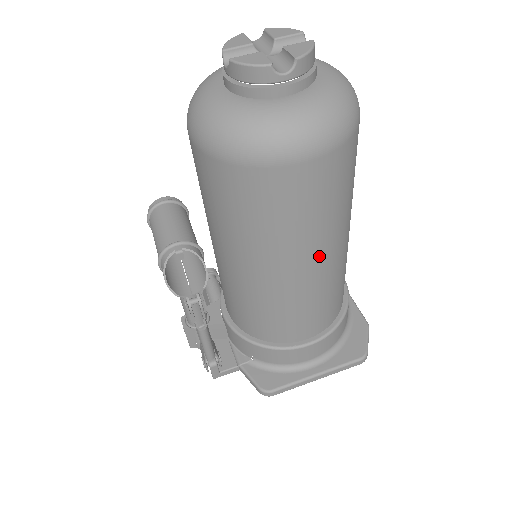
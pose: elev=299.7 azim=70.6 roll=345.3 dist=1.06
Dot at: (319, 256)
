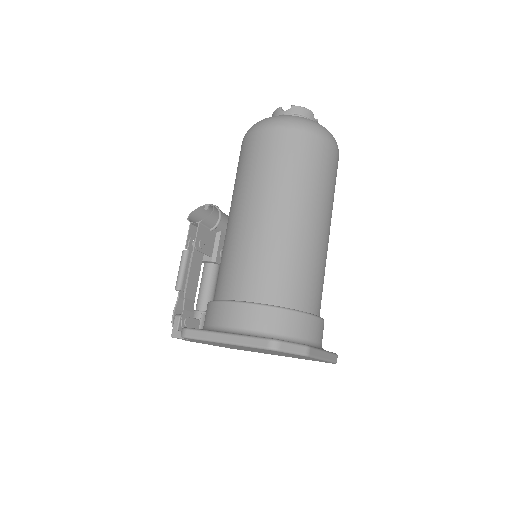
Dot at: (265, 204)
